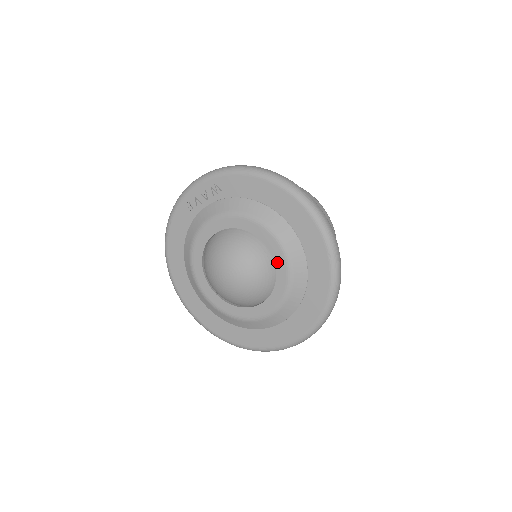
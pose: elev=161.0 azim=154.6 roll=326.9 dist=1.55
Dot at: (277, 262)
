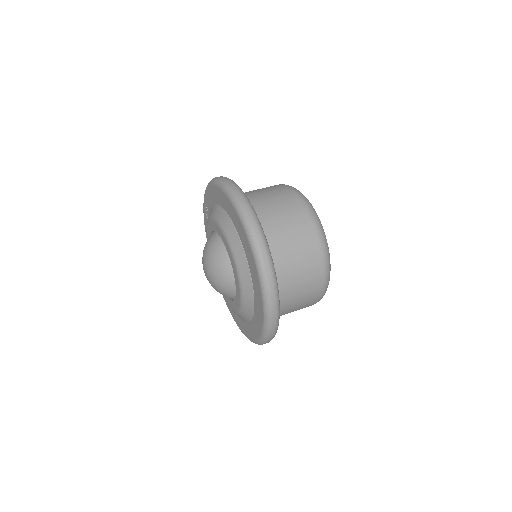
Dot at: (227, 248)
